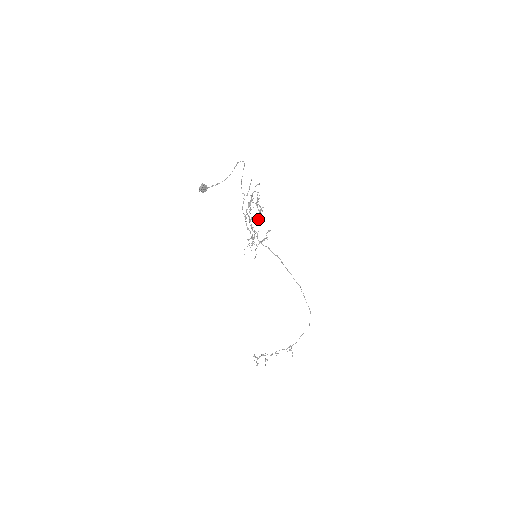
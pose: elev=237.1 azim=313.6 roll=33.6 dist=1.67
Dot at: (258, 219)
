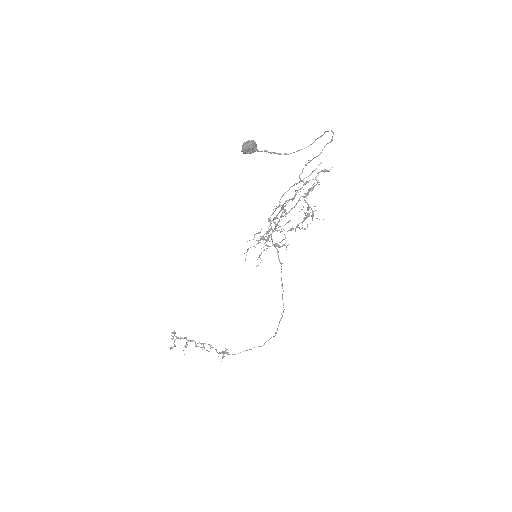
Dot at: (296, 226)
